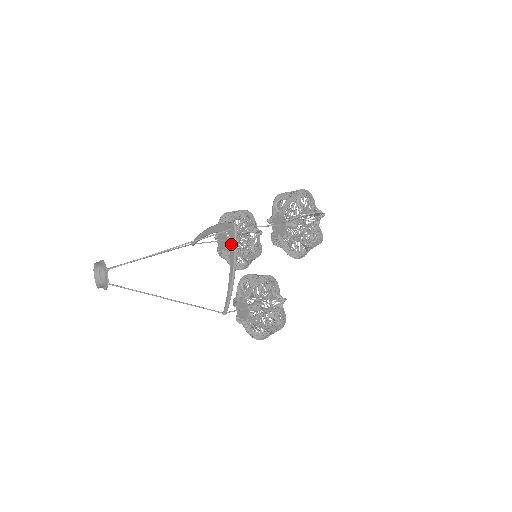
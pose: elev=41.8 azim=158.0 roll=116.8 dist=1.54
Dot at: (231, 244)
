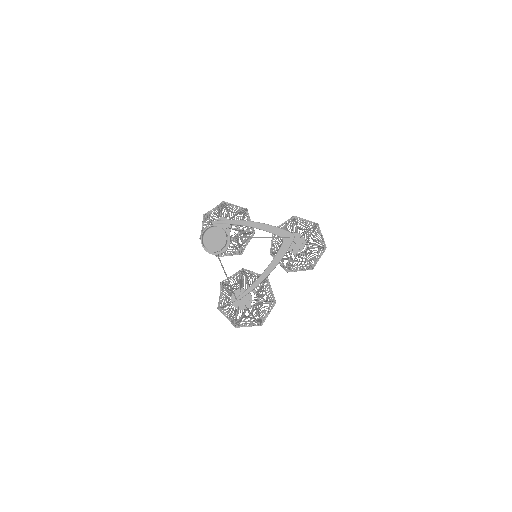
Dot at: (282, 248)
